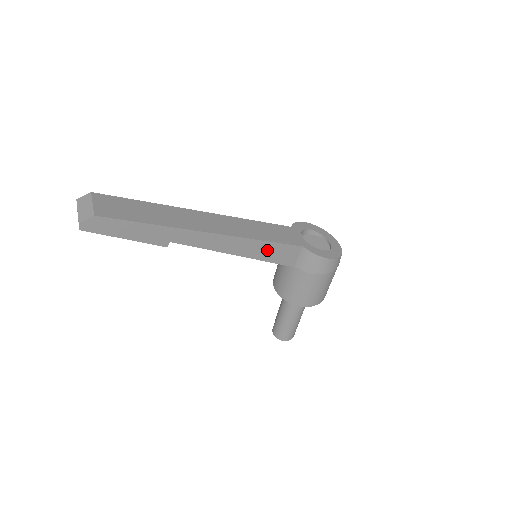
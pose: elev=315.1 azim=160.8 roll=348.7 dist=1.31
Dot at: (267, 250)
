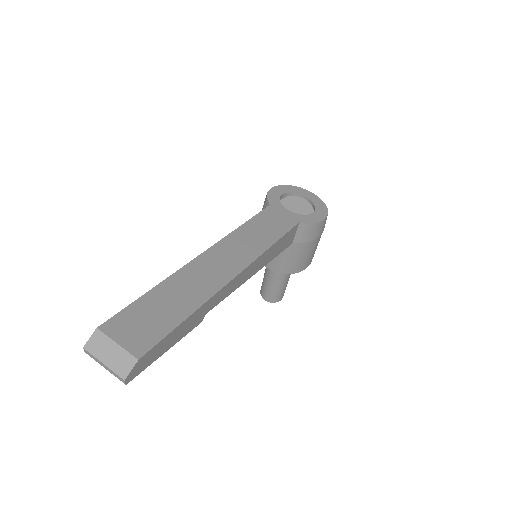
Dot at: (275, 249)
